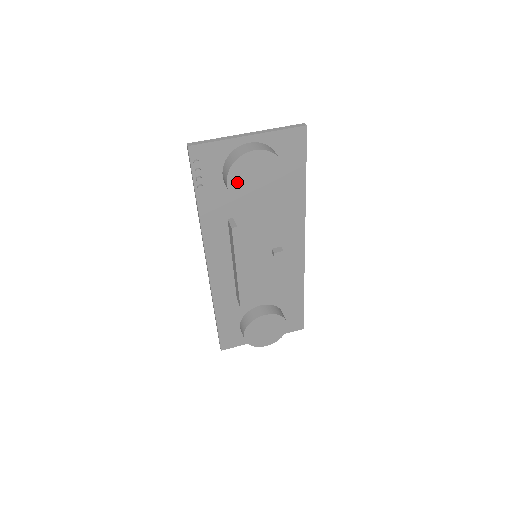
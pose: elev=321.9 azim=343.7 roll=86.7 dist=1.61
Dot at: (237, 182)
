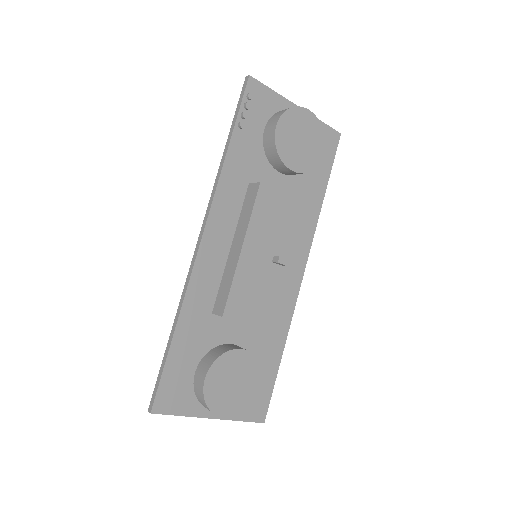
Dot at: (285, 131)
